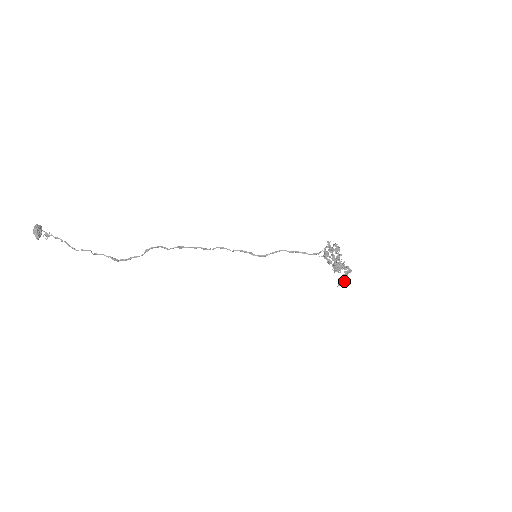
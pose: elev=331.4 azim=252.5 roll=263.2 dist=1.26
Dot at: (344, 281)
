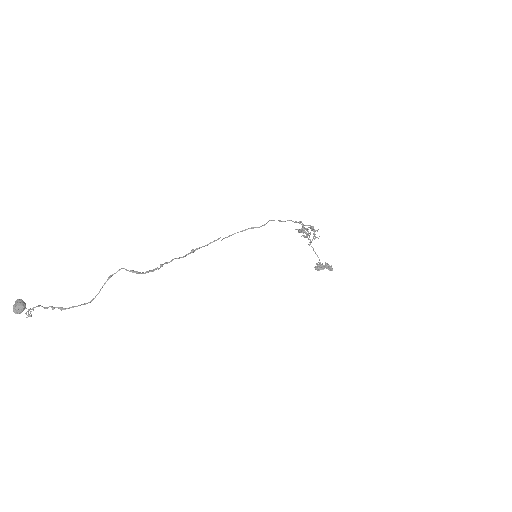
Dot at: (331, 266)
